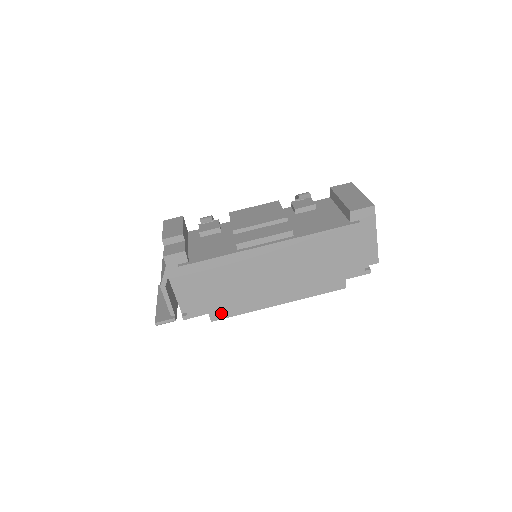
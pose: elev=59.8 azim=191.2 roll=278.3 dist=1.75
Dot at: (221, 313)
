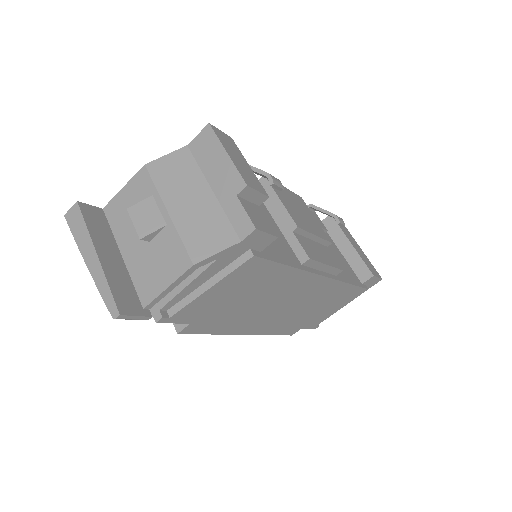
Dot at: (199, 327)
